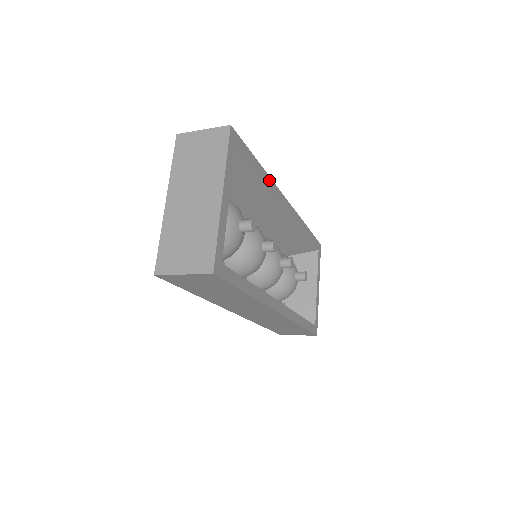
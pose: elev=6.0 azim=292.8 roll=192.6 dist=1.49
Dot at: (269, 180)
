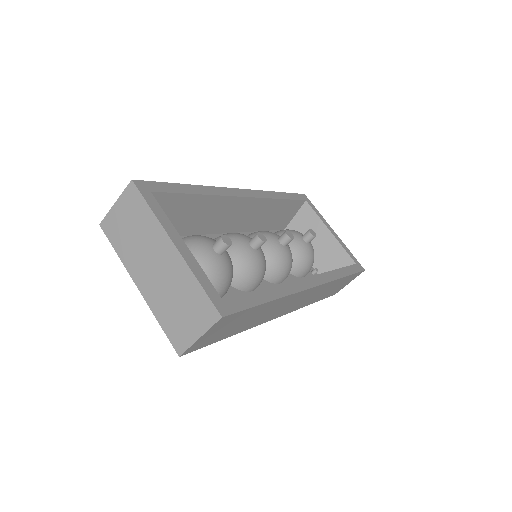
Dot at: (209, 189)
